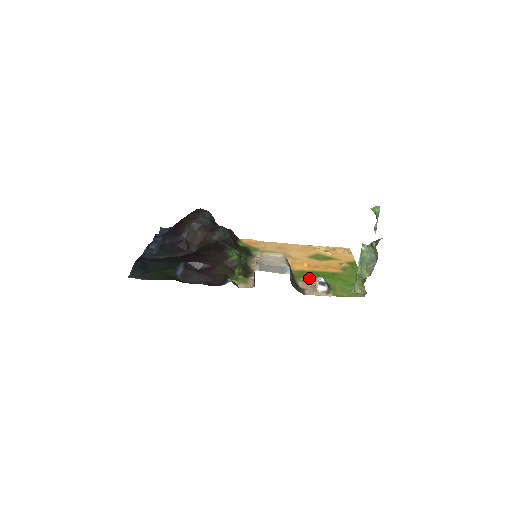
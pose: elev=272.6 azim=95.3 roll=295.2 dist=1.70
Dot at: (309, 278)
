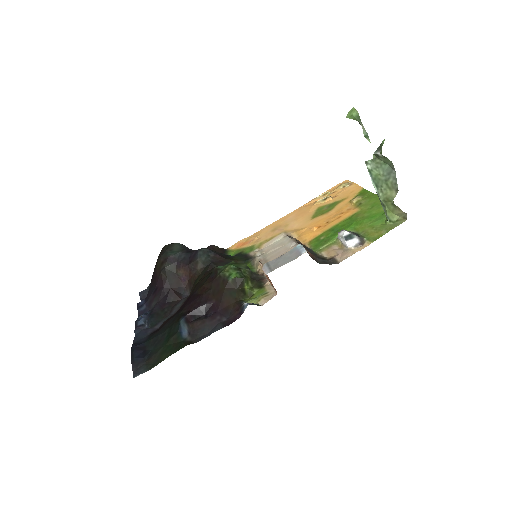
Dot at: (329, 241)
